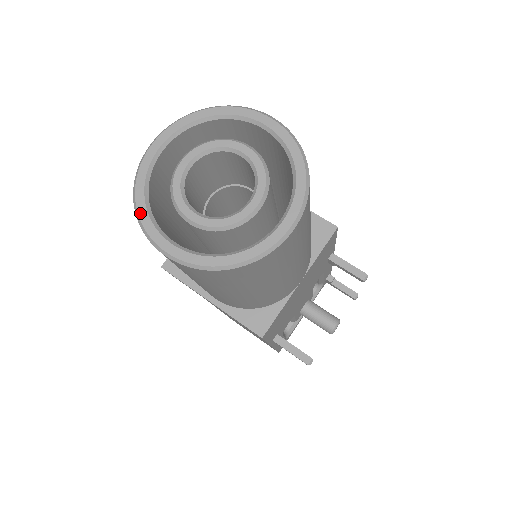
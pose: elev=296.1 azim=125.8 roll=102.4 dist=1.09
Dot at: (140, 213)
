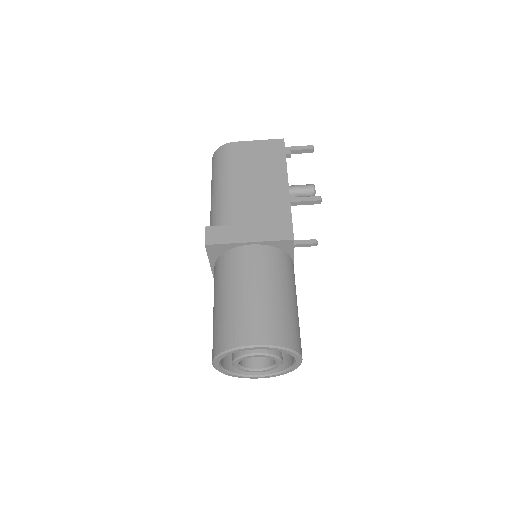
Dot at: occluded
